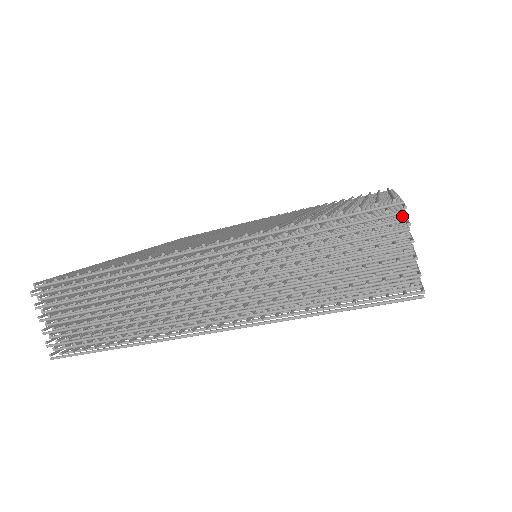
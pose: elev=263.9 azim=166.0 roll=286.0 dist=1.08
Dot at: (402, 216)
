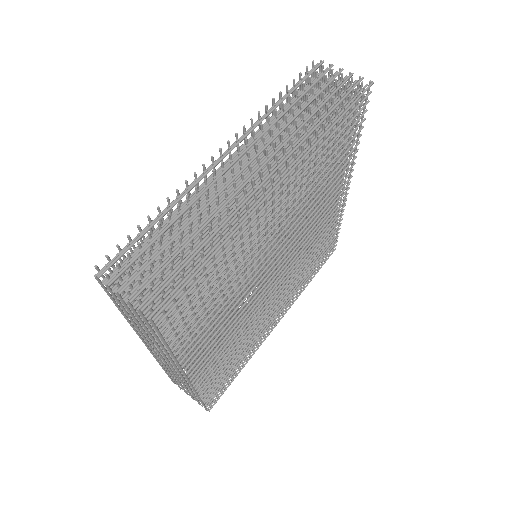
Dot at: occluded
